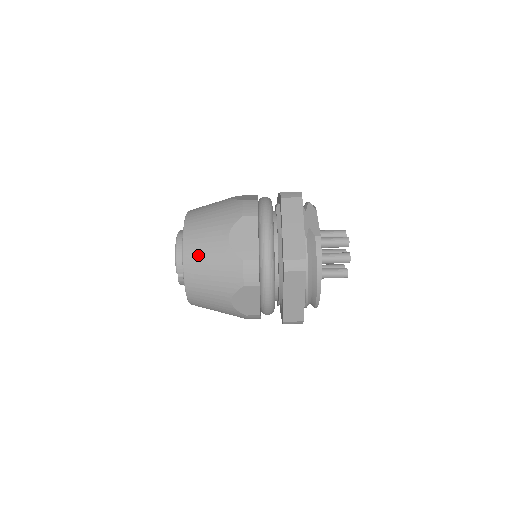
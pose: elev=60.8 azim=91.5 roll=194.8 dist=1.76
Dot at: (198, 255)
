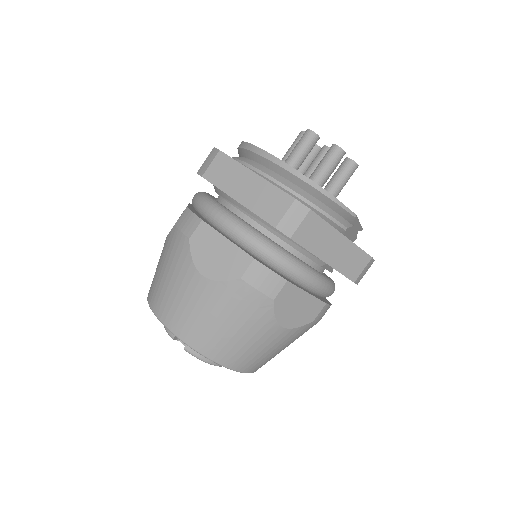
Dot at: (154, 281)
